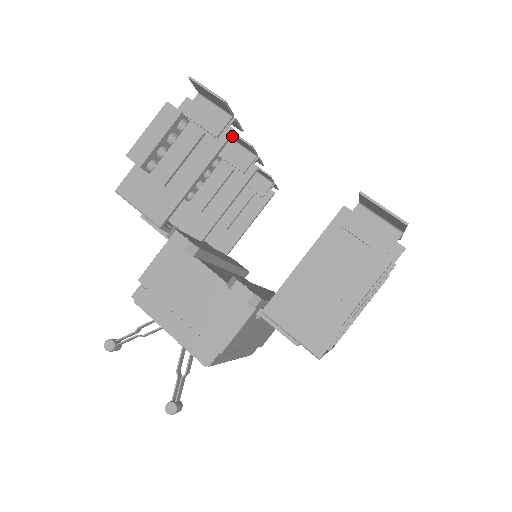
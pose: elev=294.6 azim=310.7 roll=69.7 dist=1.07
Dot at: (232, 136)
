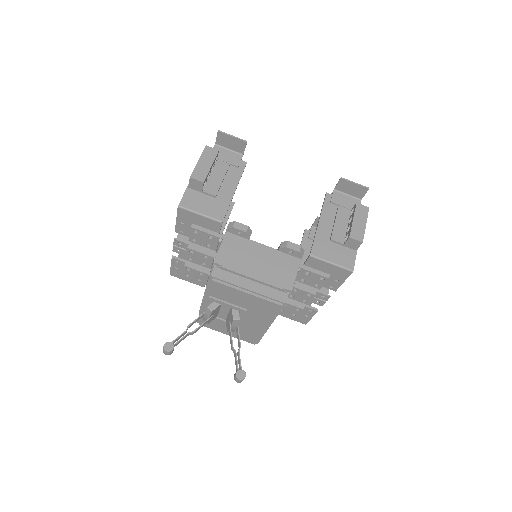
Dot at: occluded
